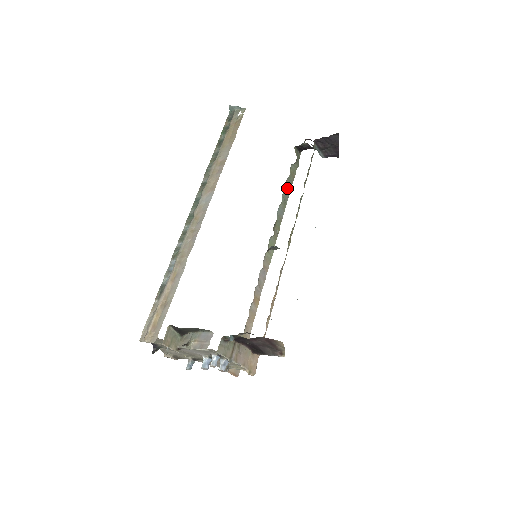
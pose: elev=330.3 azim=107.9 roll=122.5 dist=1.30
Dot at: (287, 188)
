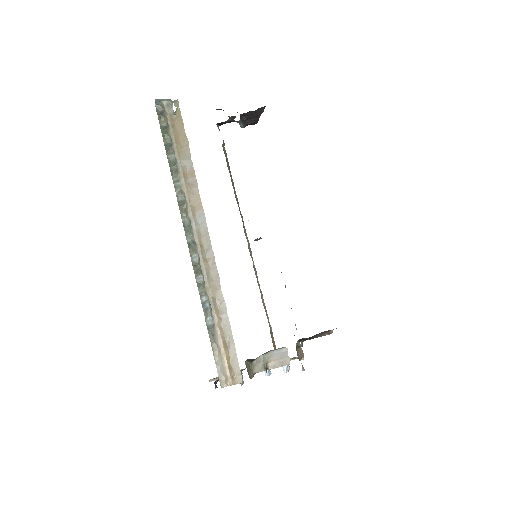
Dot at: (229, 171)
